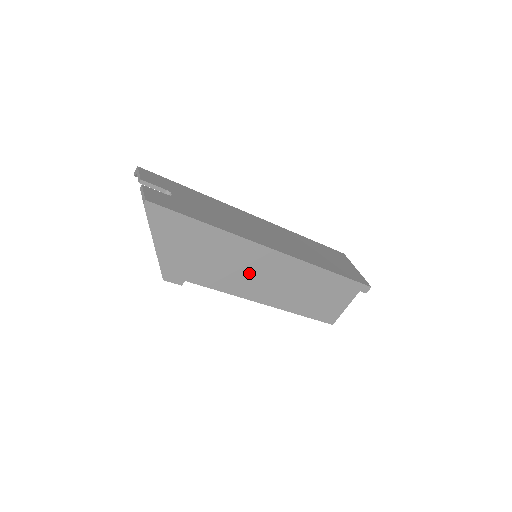
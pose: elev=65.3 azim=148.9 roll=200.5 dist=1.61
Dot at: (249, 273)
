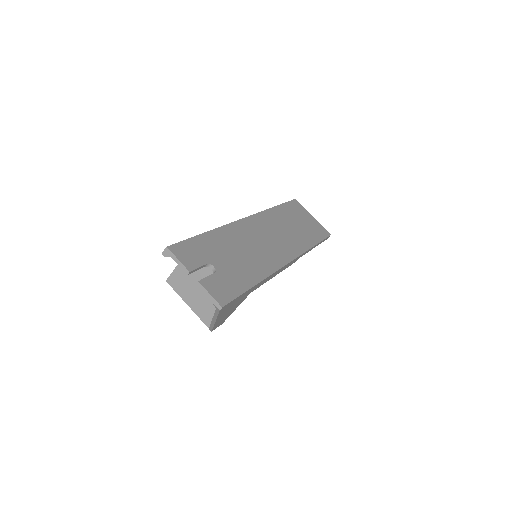
Dot at: occluded
